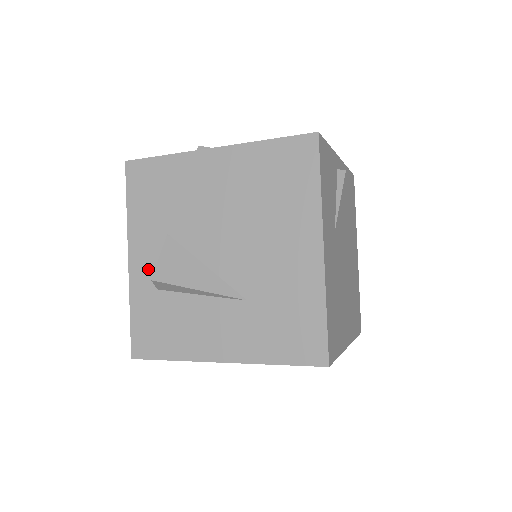
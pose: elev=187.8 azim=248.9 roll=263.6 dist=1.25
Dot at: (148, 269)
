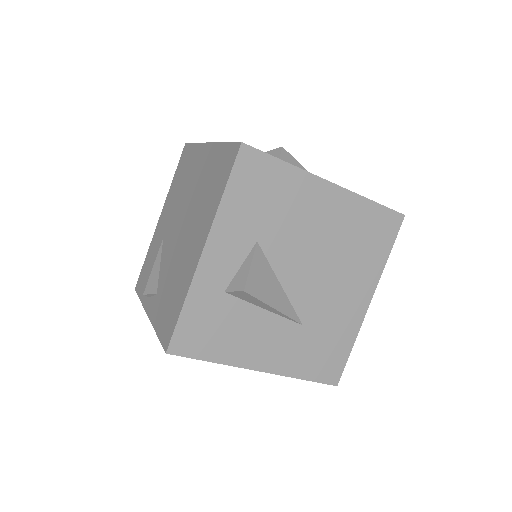
Dot at: (222, 268)
